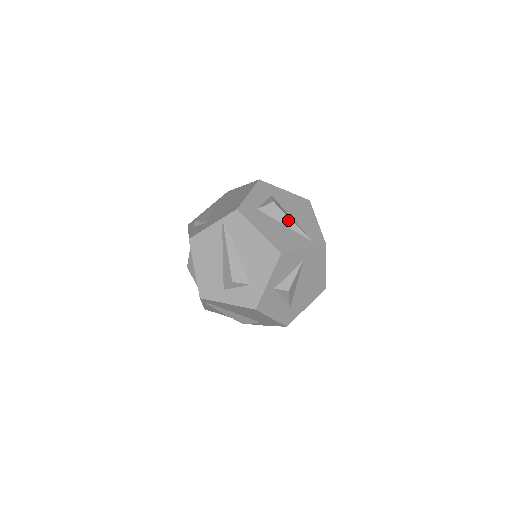
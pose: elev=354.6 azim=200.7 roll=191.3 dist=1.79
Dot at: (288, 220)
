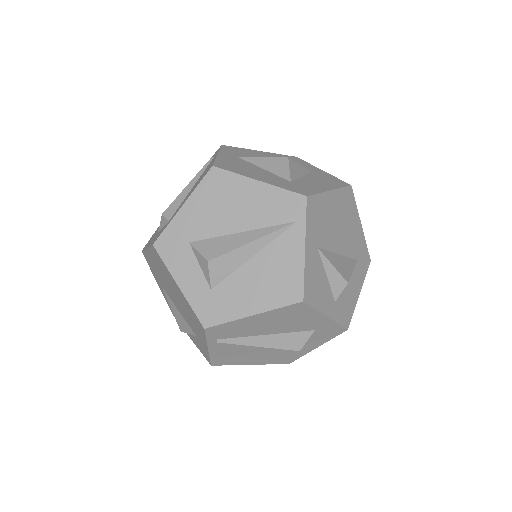
Dot at: (246, 249)
